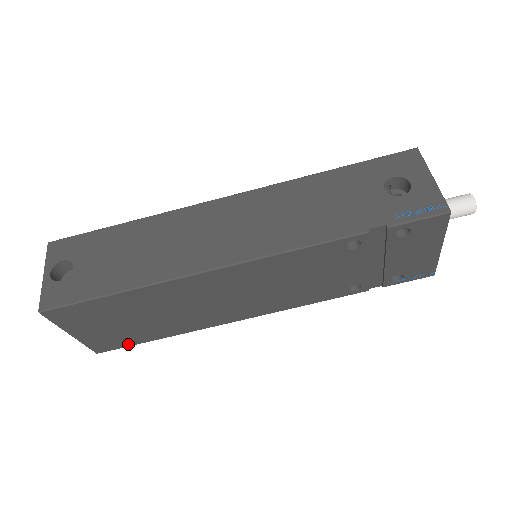
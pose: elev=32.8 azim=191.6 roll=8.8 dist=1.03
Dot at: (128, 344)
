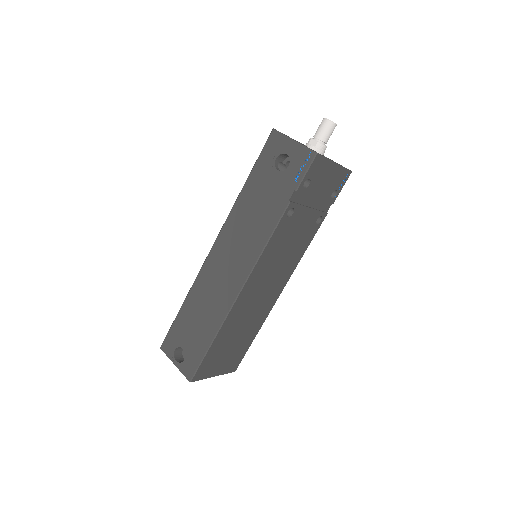
Dot at: (244, 354)
